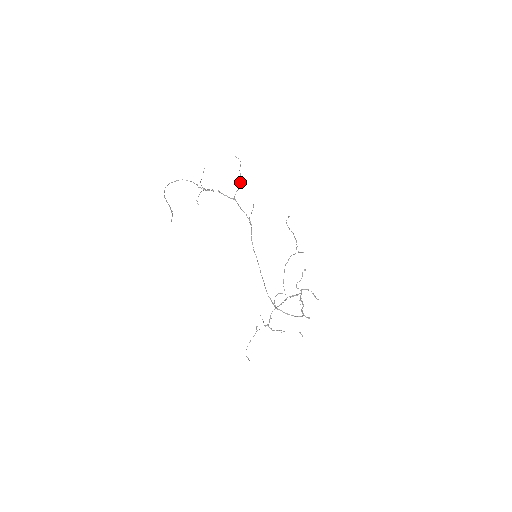
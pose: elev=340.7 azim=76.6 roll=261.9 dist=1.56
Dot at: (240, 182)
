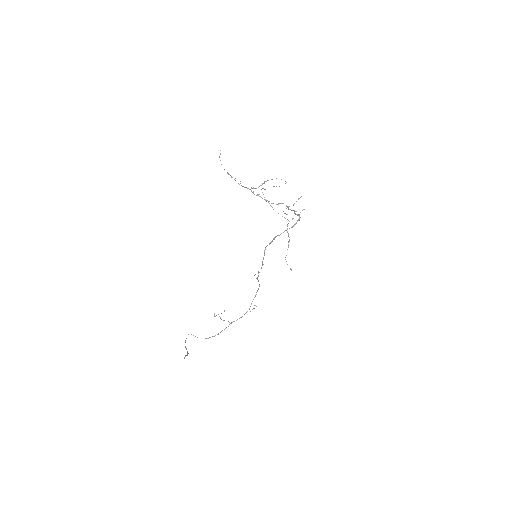
Dot at: occluded
